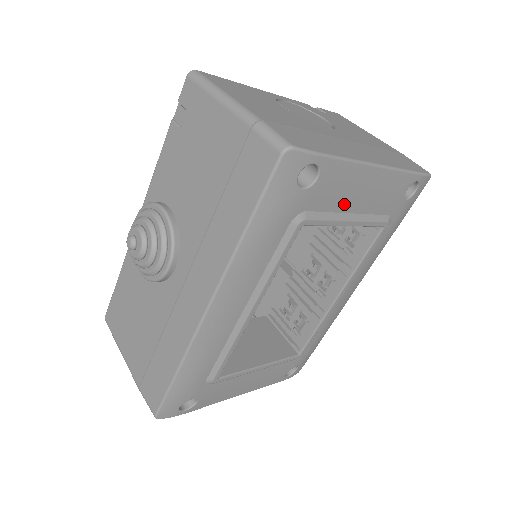
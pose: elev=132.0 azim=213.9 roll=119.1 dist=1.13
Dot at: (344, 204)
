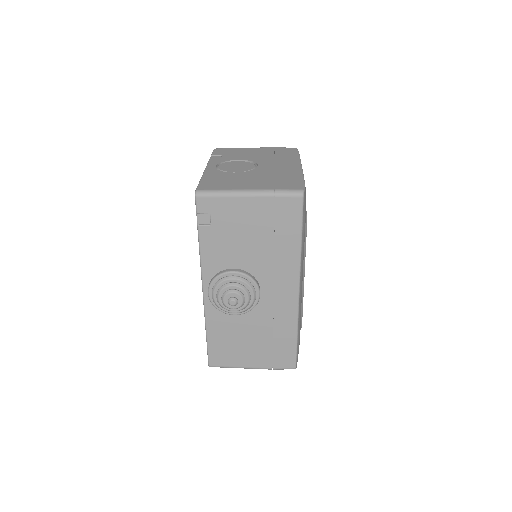
Dot at: occluded
